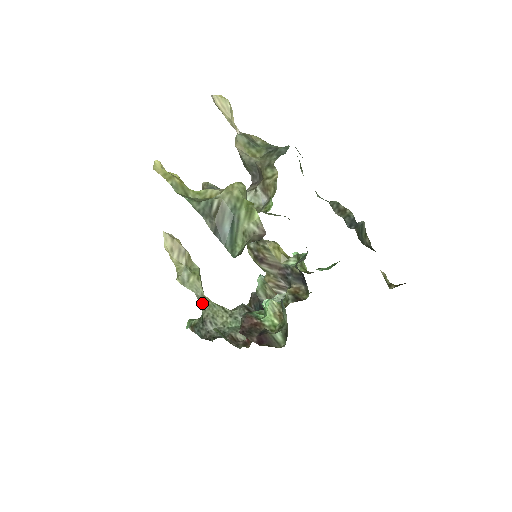
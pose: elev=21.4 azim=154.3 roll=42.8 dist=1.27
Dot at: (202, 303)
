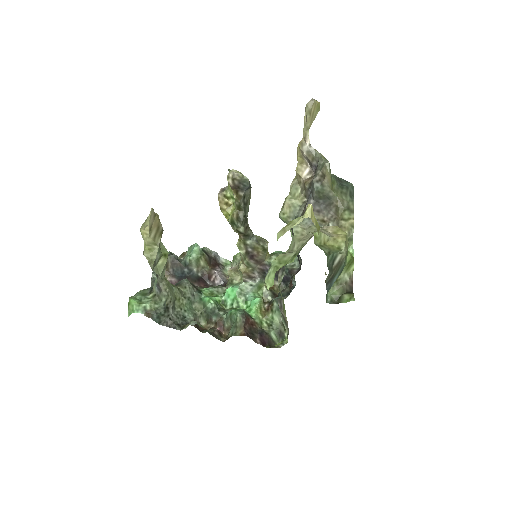
Dot at: (164, 287)
